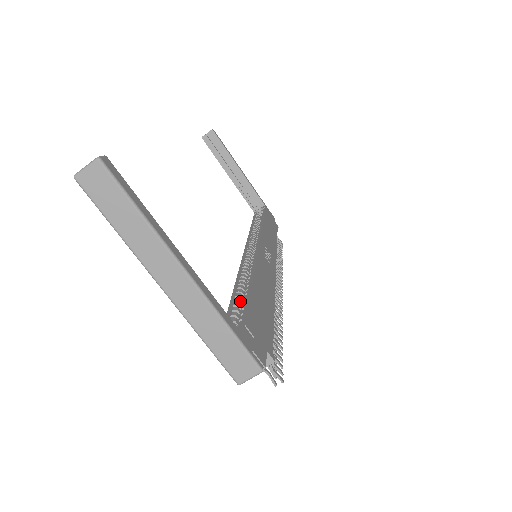
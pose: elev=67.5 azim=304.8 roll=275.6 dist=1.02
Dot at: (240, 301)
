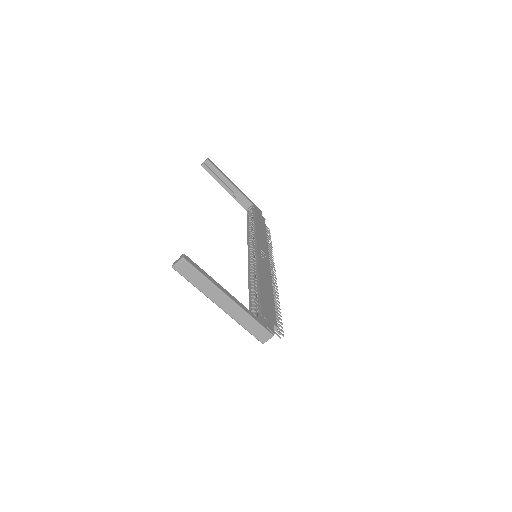
Dot at: (254, 296)
